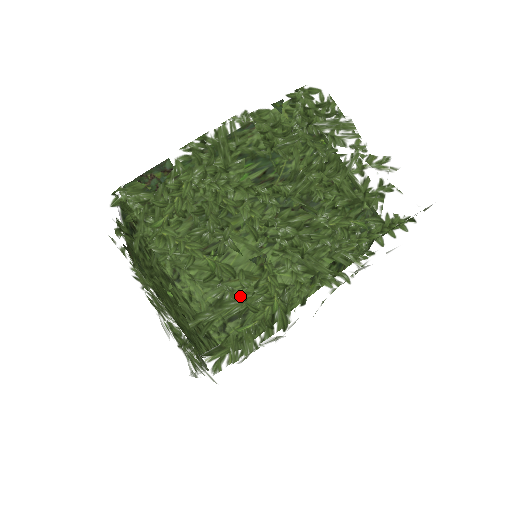
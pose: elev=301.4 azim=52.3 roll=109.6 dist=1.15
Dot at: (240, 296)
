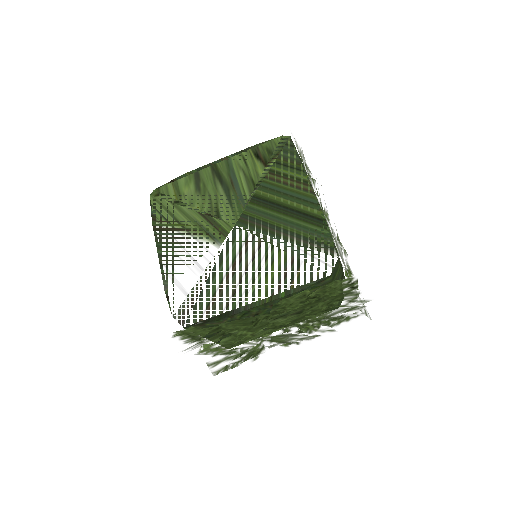
Dot at: occluded
